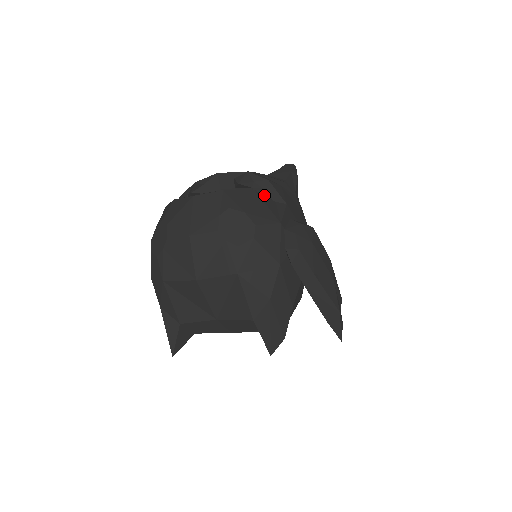
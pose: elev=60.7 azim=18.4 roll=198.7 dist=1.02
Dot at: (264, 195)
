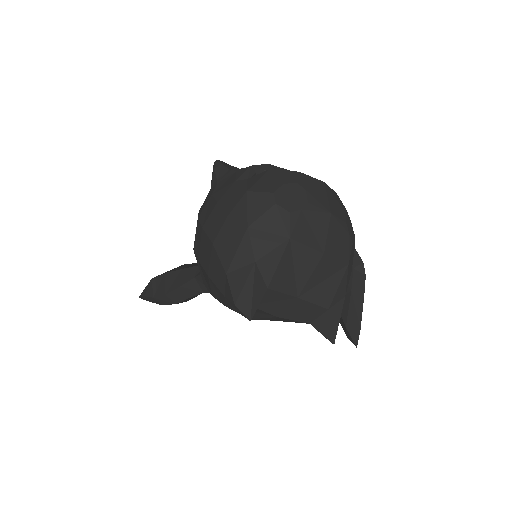
Dot at: occluded
